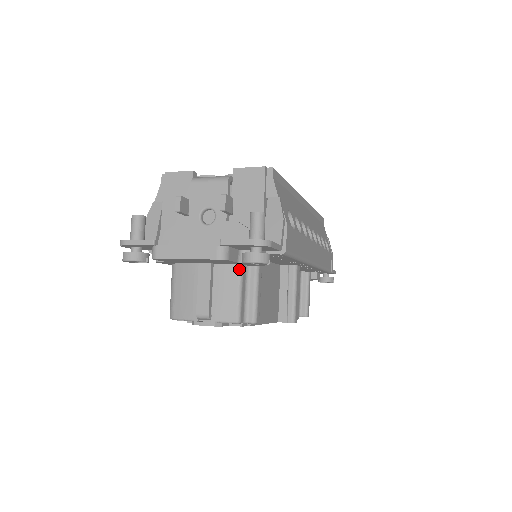
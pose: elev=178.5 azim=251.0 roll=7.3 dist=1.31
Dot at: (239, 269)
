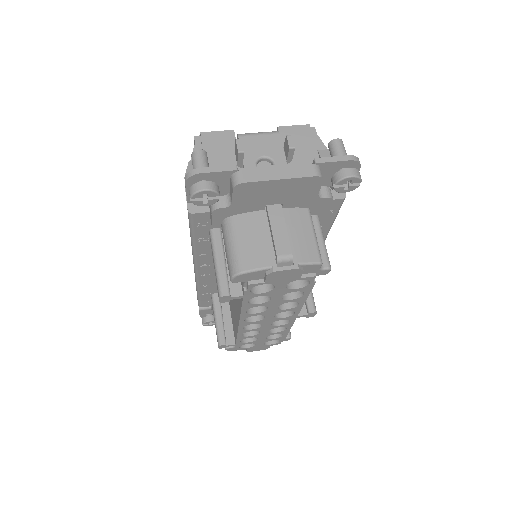
Dot at: (308, 212)
